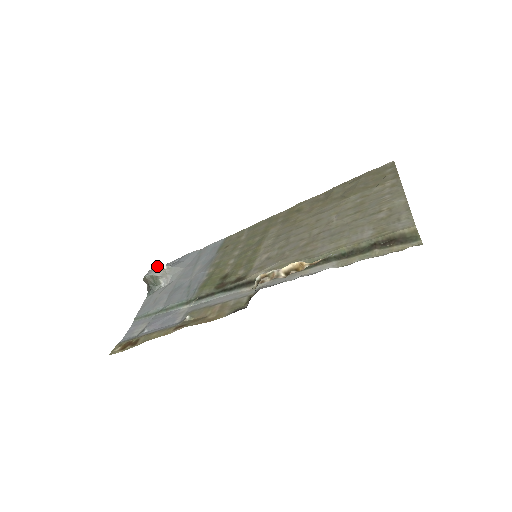
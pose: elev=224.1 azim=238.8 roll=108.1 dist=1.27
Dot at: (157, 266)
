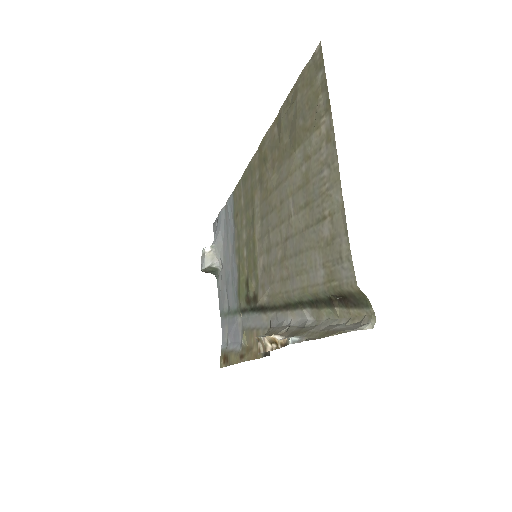
Dot at: (203, 252)
